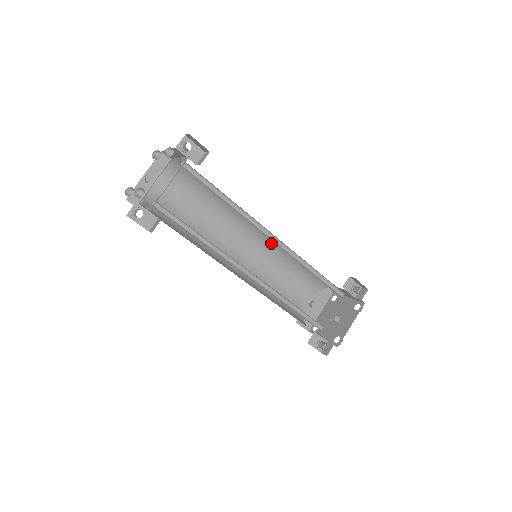
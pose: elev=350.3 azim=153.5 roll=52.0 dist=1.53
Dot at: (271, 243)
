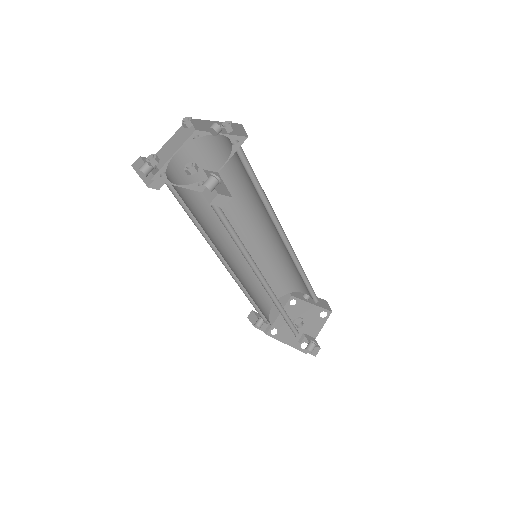
Dot at: occluded
